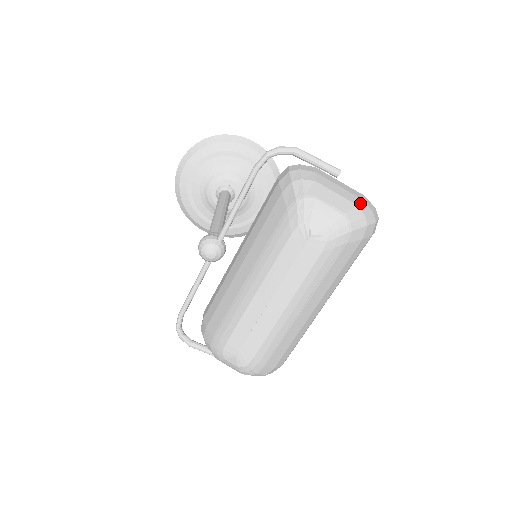
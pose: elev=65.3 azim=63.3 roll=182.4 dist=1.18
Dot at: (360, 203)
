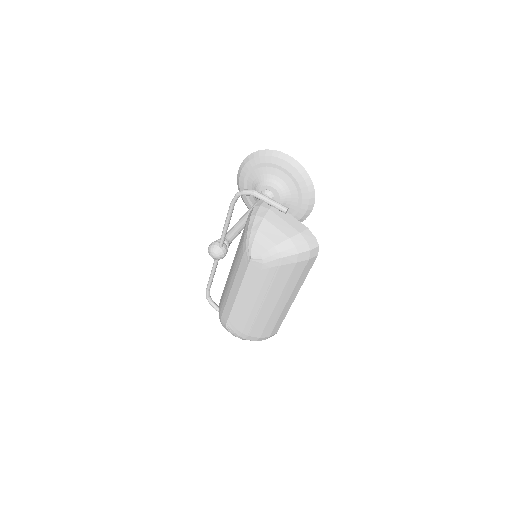
Dot at: (295, 236)
